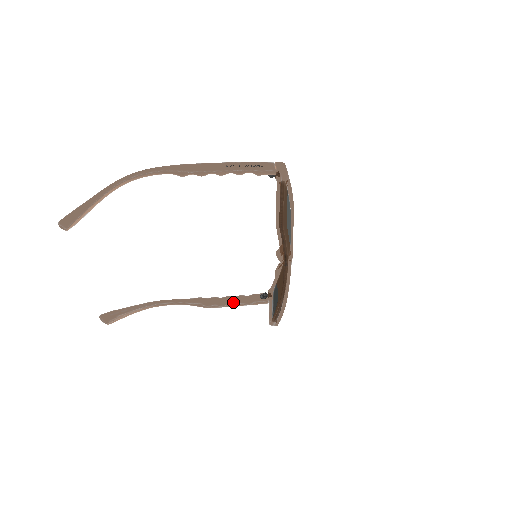
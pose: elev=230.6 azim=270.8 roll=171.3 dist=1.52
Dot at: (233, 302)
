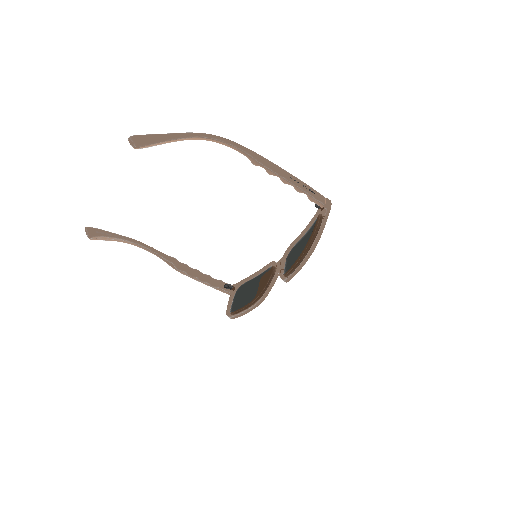
Dot at: (200, 277)
